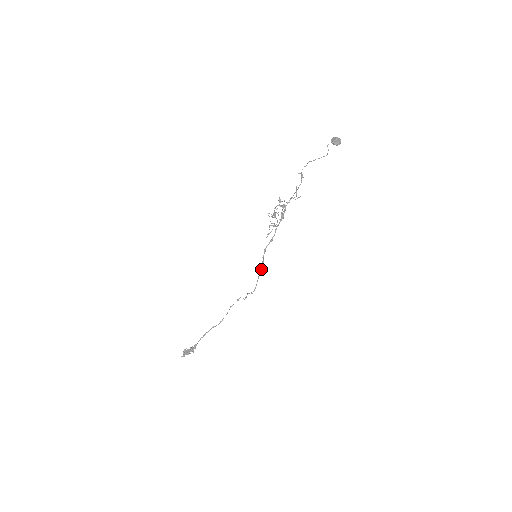
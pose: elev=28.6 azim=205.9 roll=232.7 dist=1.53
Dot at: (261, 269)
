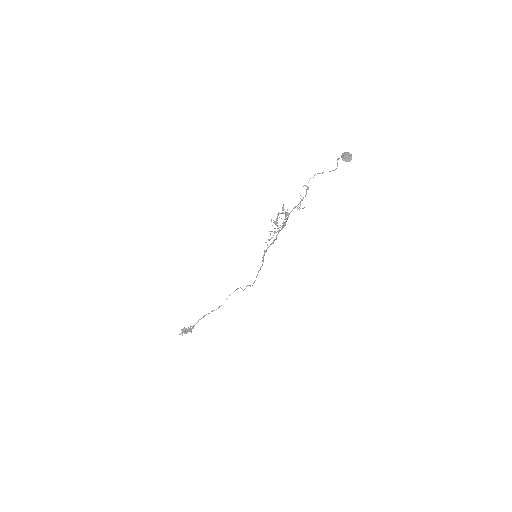
Dot at: occluded
